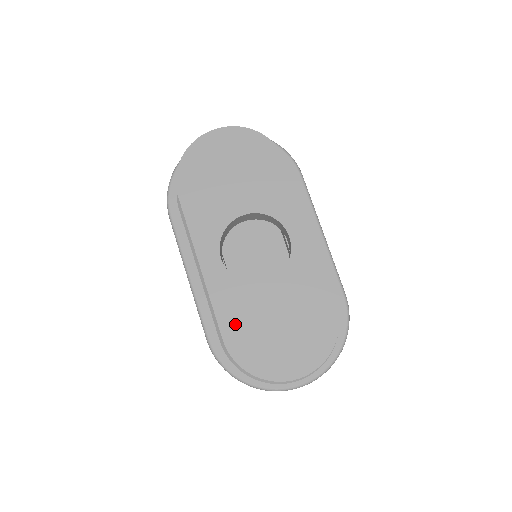
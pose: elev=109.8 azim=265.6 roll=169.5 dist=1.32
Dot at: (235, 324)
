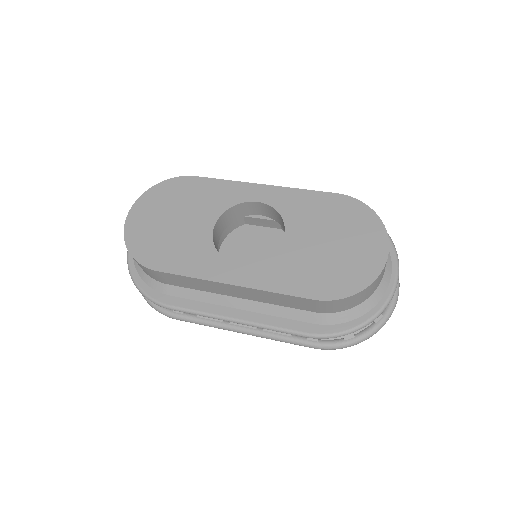
Dot at: (305, 281)
